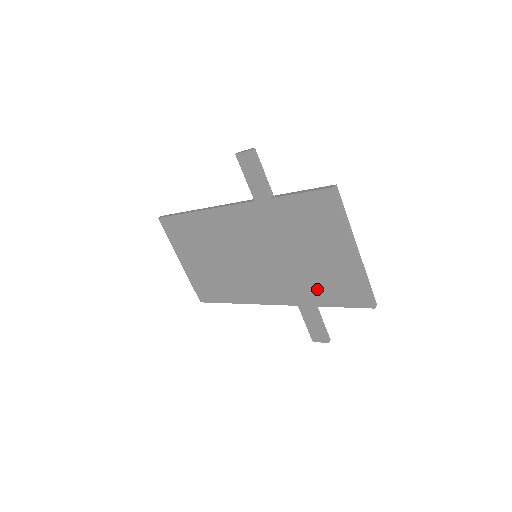
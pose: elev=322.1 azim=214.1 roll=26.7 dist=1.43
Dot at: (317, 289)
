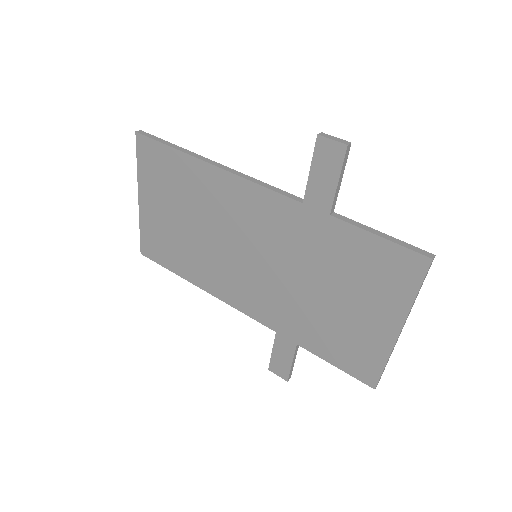
Dot at: (316, 333)
